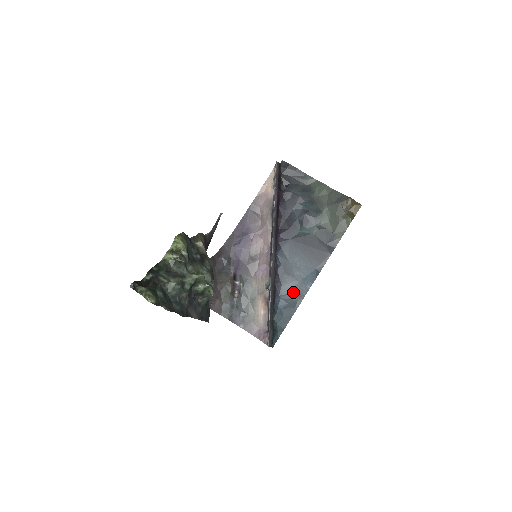
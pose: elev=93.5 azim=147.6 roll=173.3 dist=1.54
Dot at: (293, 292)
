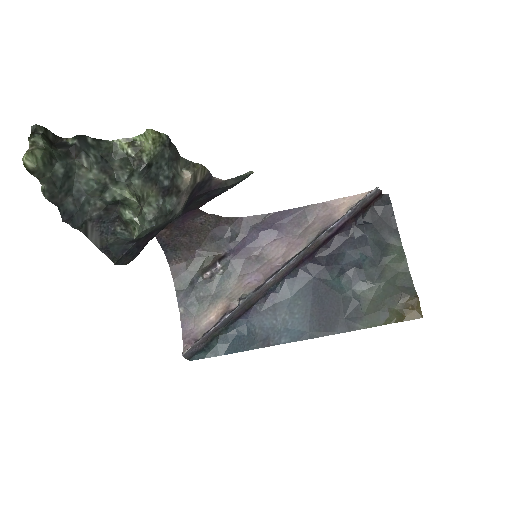
Dot at: (263, 330)
